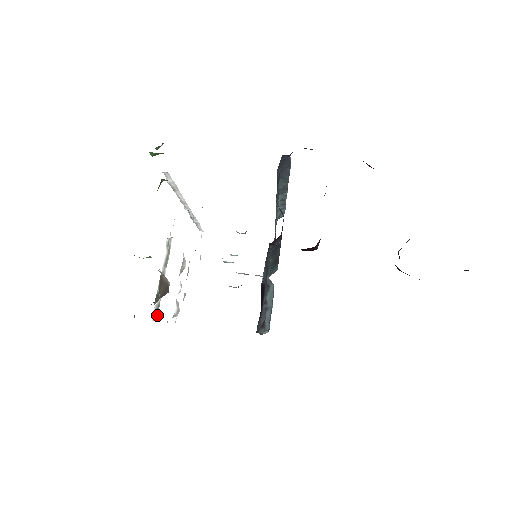
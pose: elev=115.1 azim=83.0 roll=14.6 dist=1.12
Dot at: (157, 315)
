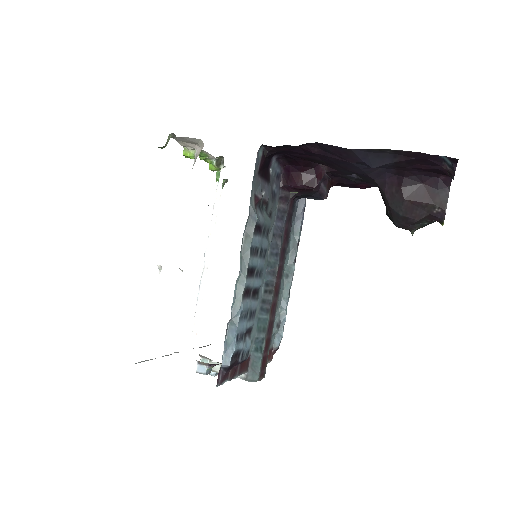
Dot at: occluded
